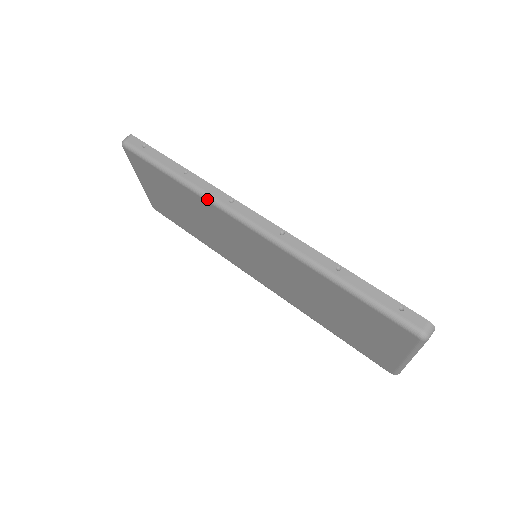
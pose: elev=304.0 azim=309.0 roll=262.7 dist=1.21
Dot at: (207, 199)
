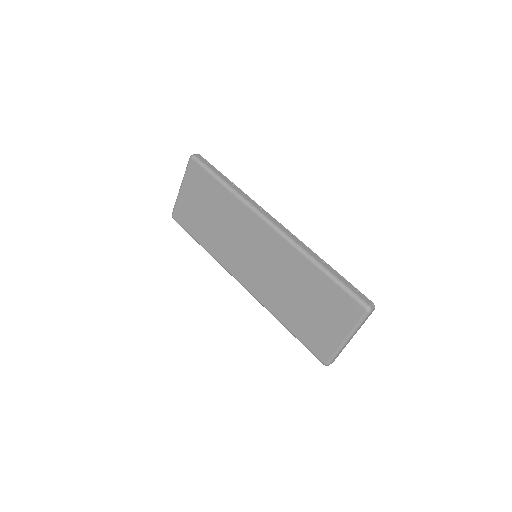
Dot at: (245, 203)
